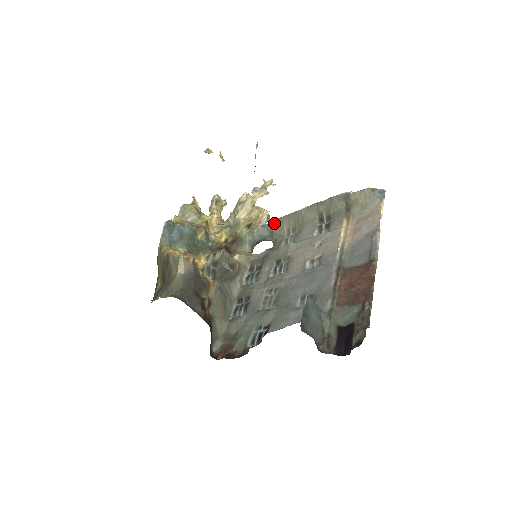
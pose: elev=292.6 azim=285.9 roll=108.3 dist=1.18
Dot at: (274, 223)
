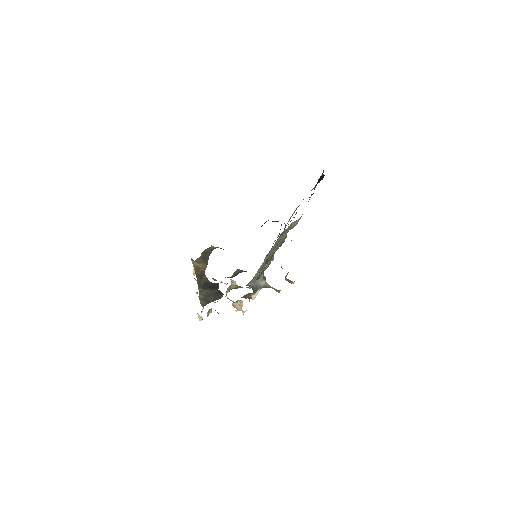
Dot at: (256, 274)
